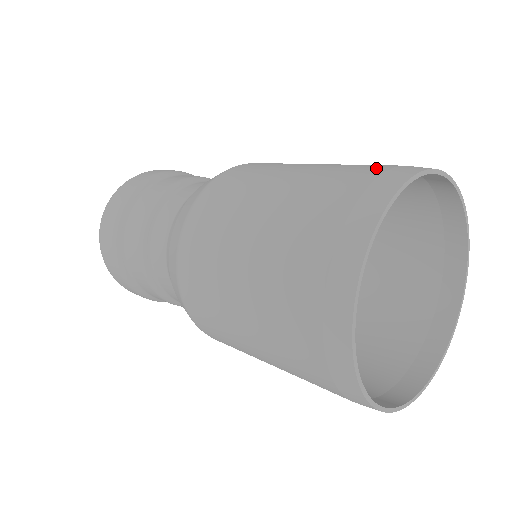
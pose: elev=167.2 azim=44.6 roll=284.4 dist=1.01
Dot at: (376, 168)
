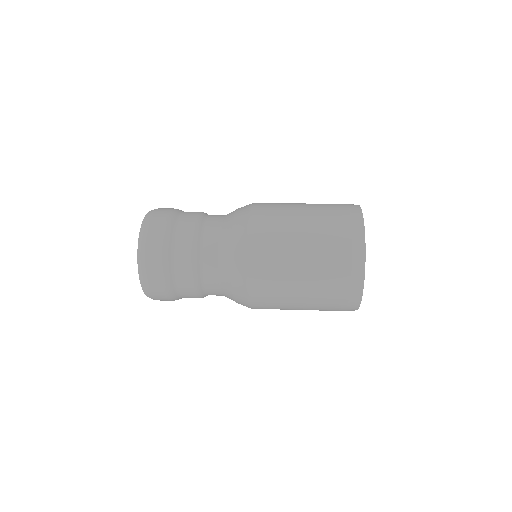
Dot at: (343, 223)
